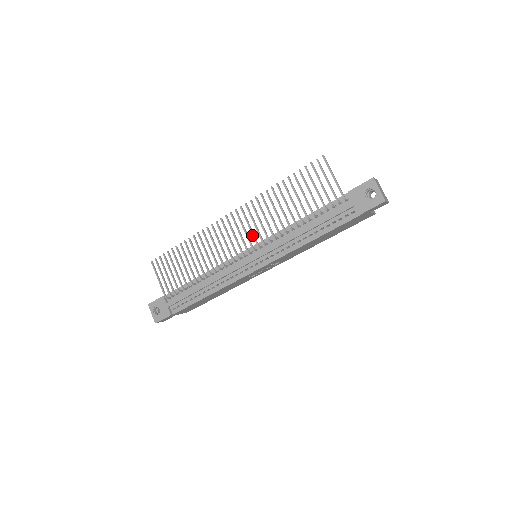
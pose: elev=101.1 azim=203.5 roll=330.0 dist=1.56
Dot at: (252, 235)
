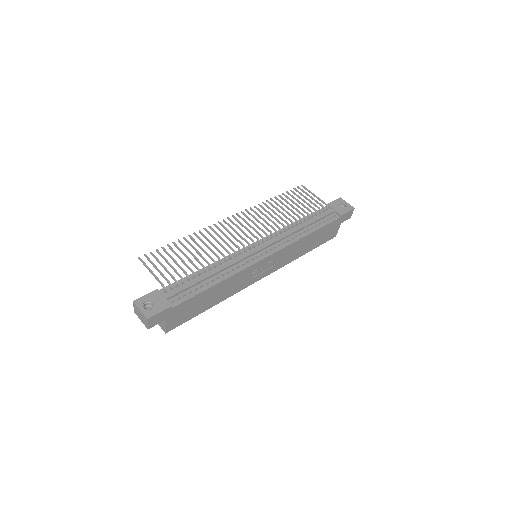
Dot at: (259, 228)
